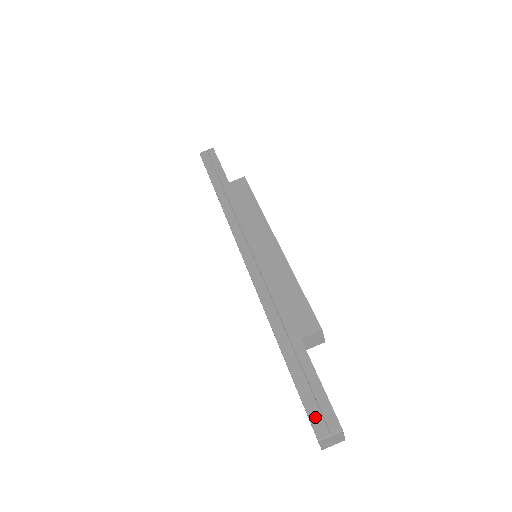
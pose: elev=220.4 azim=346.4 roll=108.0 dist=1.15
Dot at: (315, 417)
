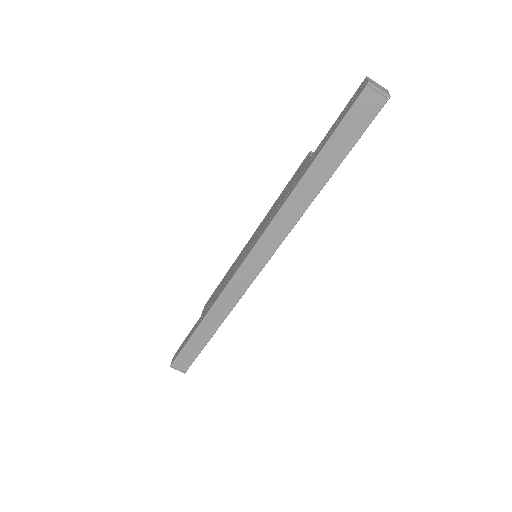
Dot at: (355, 99)
